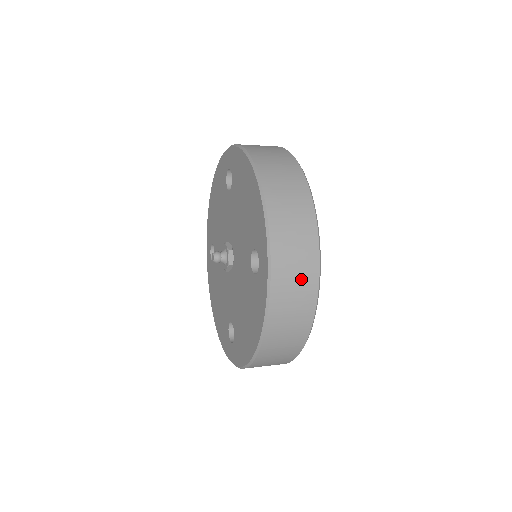
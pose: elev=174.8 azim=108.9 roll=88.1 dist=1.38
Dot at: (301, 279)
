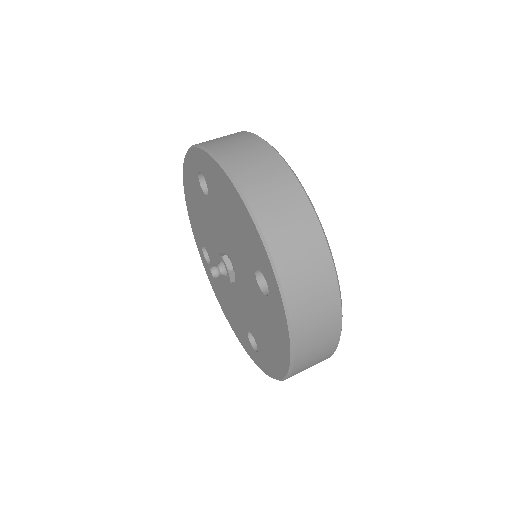
Dot at: occluded
